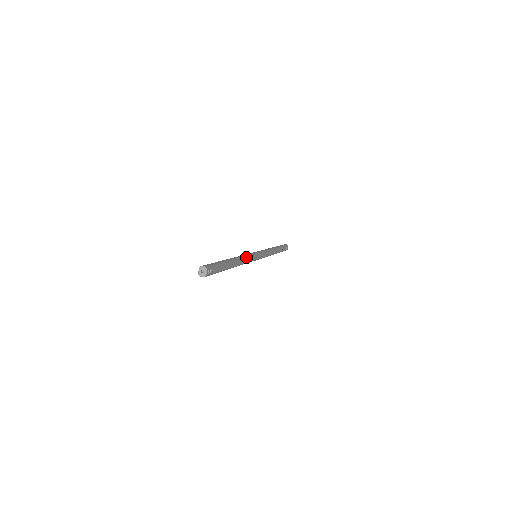
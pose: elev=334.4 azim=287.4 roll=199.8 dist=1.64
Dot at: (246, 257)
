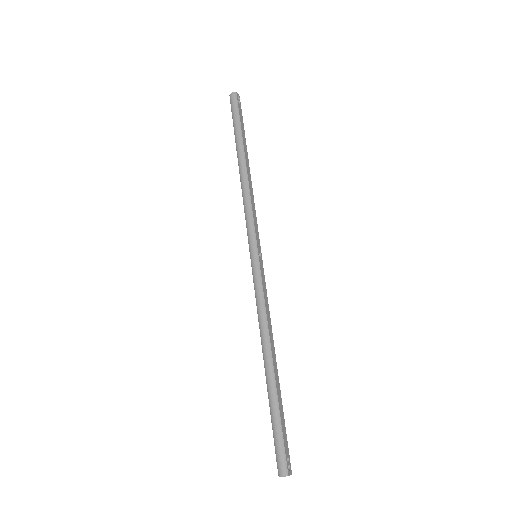
Dot at: occluded
